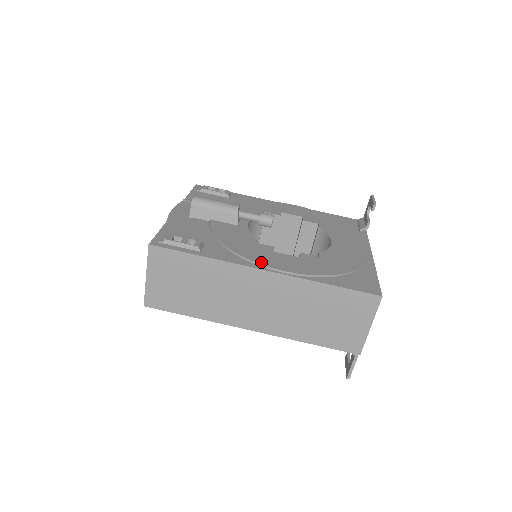
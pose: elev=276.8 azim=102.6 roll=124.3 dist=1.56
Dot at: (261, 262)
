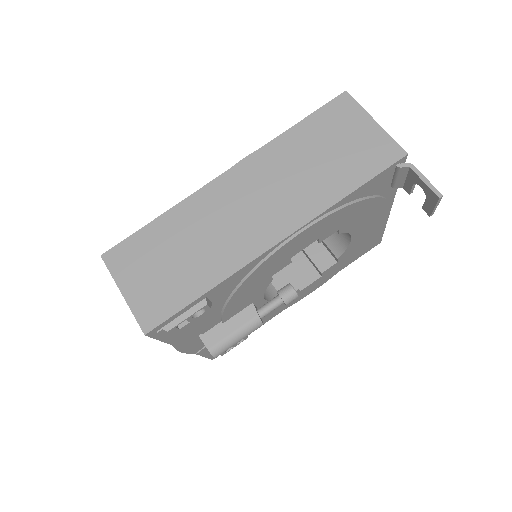
Dot at: occluded
